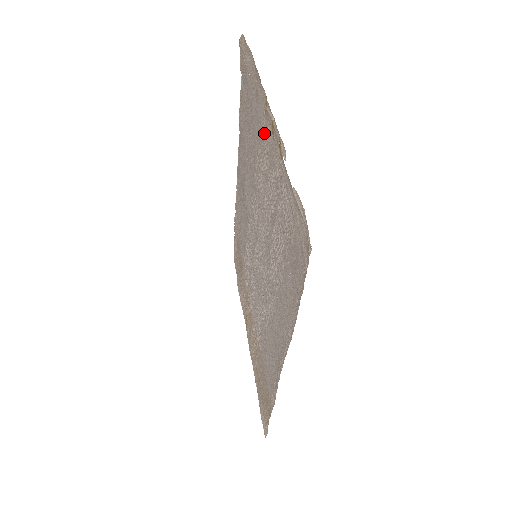
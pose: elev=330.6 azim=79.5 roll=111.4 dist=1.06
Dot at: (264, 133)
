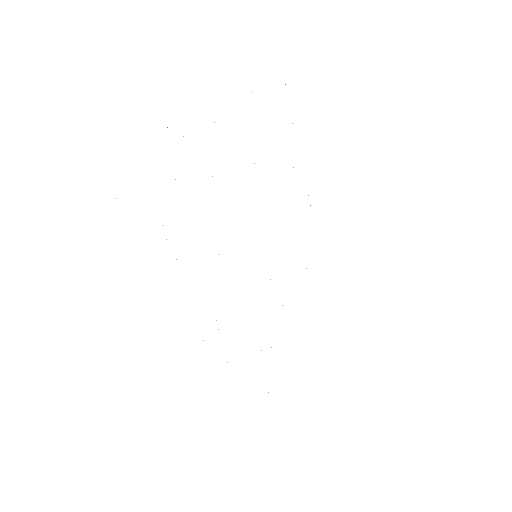
Dot at: occluded
